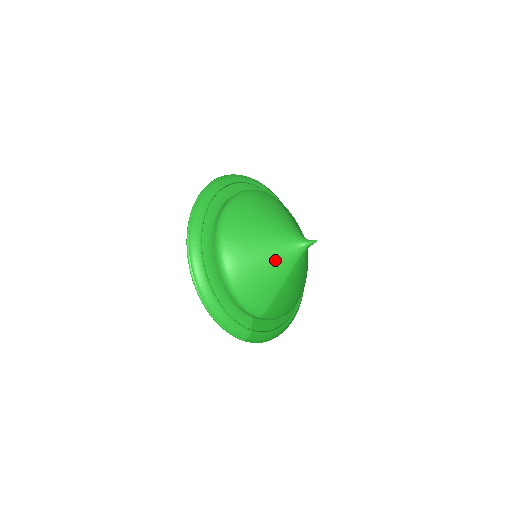
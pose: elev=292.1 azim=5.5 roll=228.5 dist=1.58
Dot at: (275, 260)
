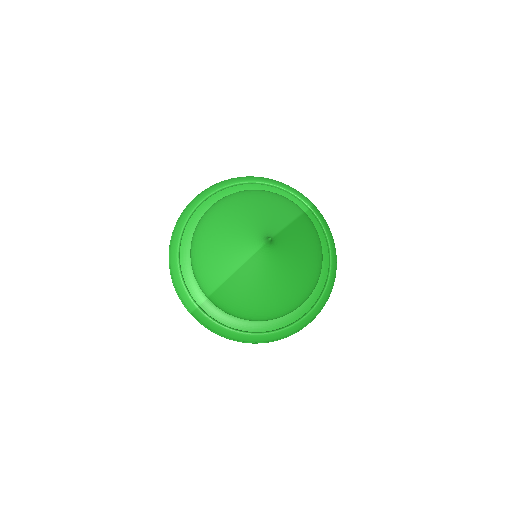
Dot at: (233, 244)
